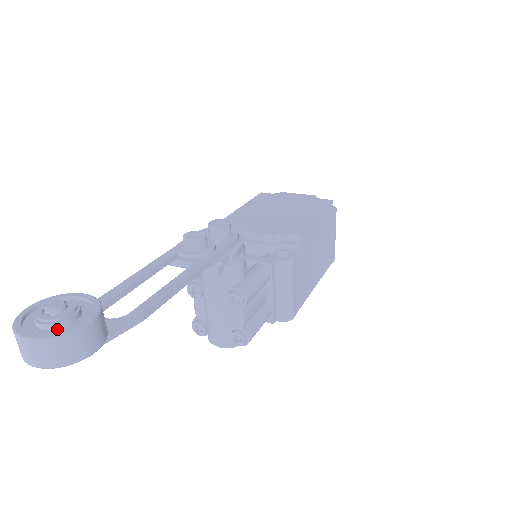
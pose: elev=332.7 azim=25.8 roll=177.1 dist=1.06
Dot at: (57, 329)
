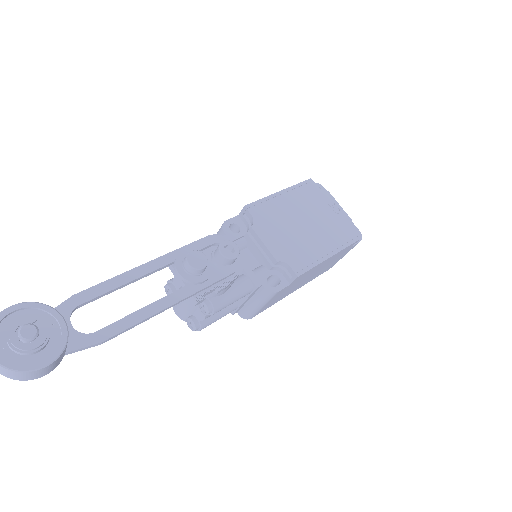
Dot at: (20, 355)
